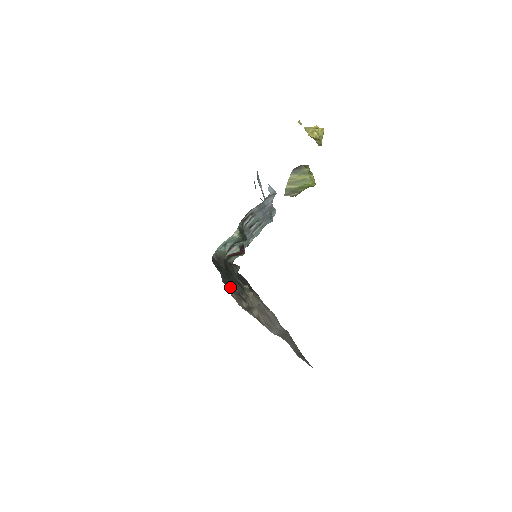
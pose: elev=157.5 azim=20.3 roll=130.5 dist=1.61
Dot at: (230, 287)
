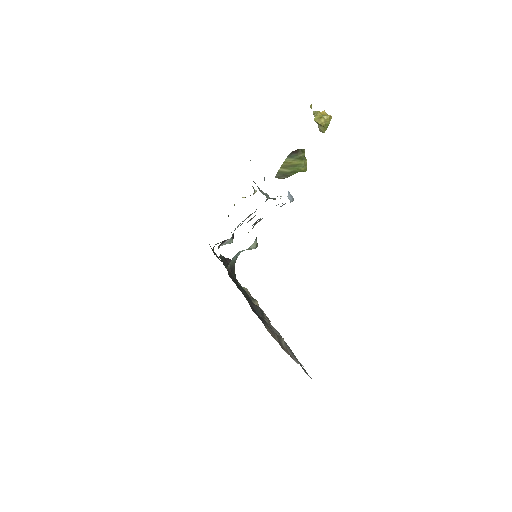
Dot at: (258, 315)
